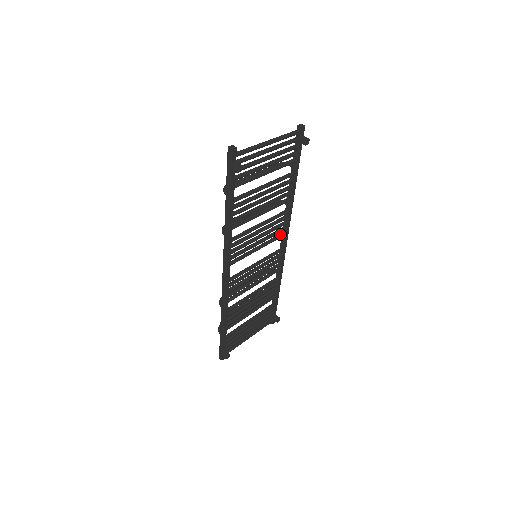
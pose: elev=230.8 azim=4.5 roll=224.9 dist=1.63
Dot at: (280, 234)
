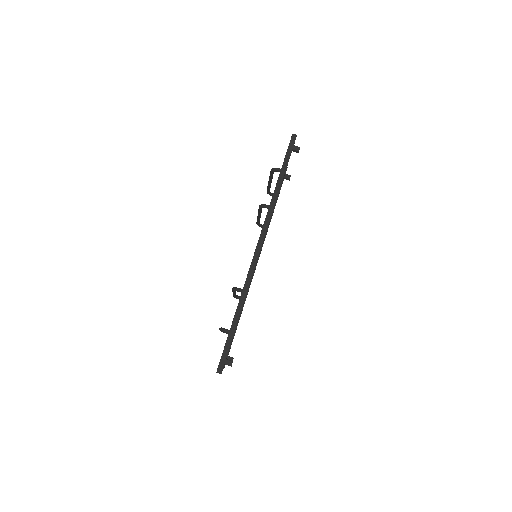
Dot at: occluded
